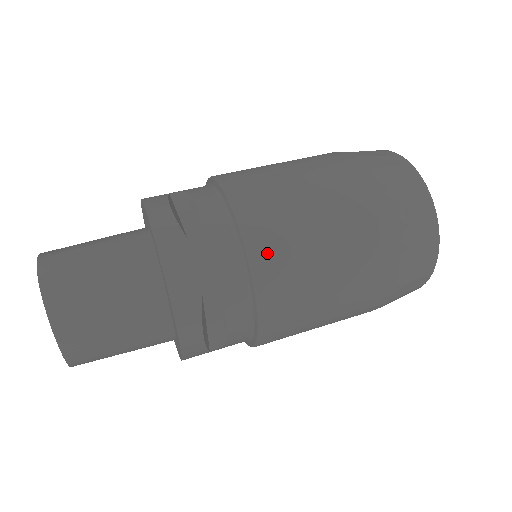
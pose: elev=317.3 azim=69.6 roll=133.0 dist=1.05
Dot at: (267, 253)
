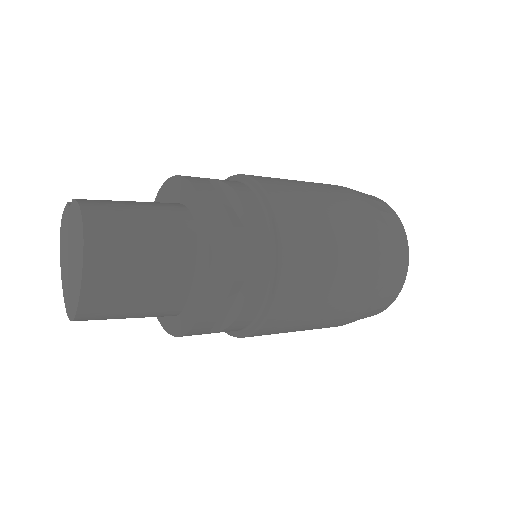
Dot at: (295, 257)
